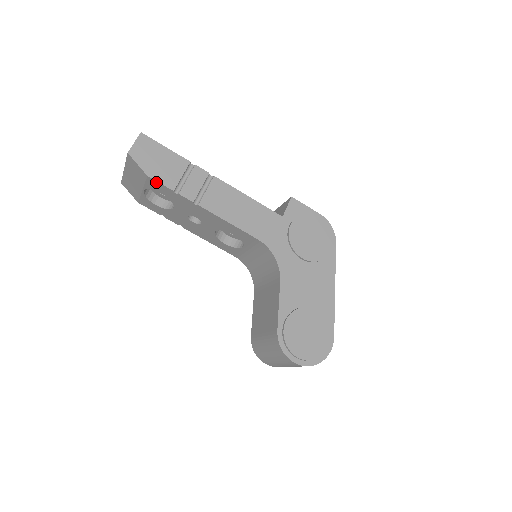
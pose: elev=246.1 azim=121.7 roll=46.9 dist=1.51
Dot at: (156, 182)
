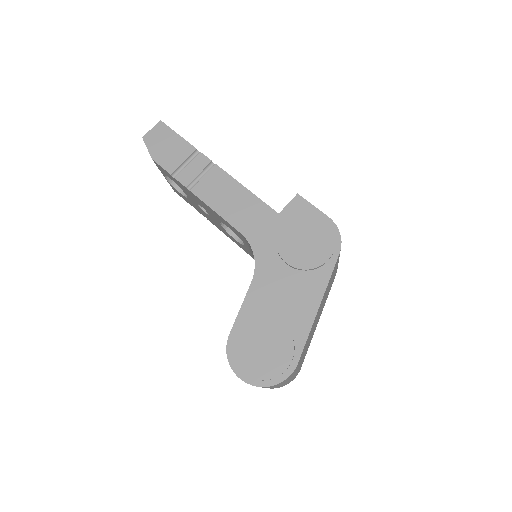
Dot at: (159, 166)
